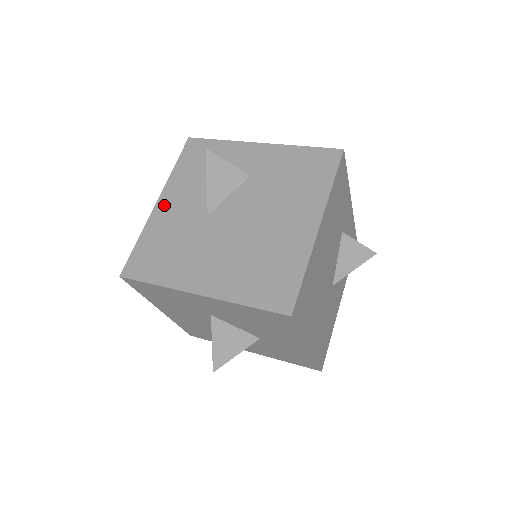
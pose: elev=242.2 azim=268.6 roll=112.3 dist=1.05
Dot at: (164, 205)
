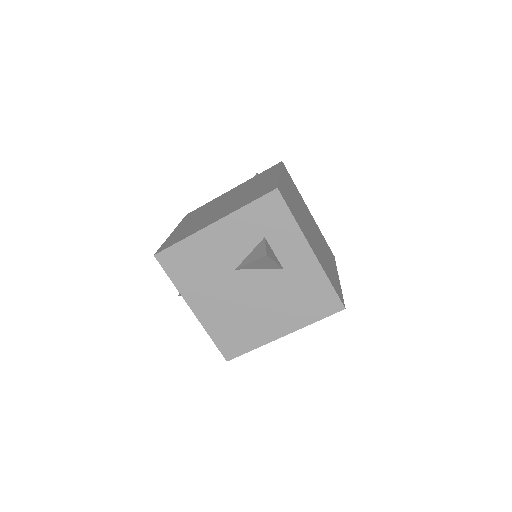
Dot at: (216, 232)
